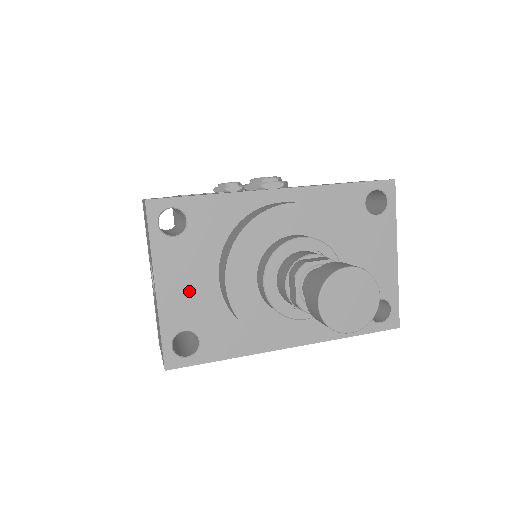
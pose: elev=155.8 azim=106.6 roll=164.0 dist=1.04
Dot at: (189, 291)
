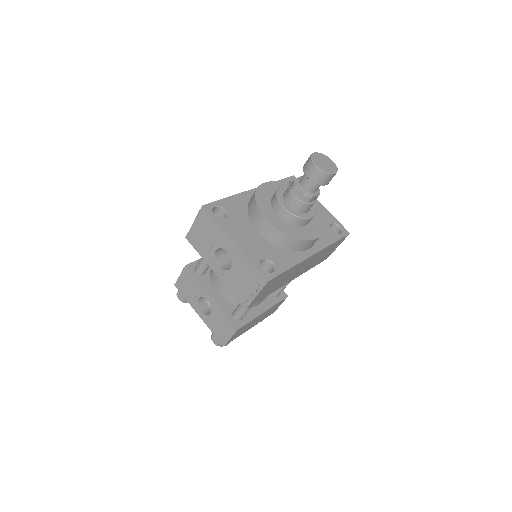
Dot at: (250, 240)
